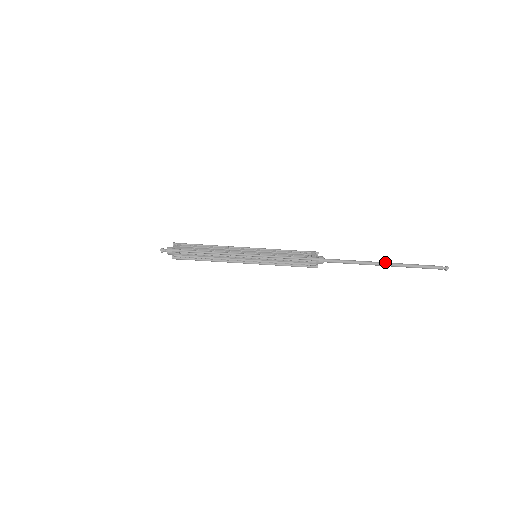
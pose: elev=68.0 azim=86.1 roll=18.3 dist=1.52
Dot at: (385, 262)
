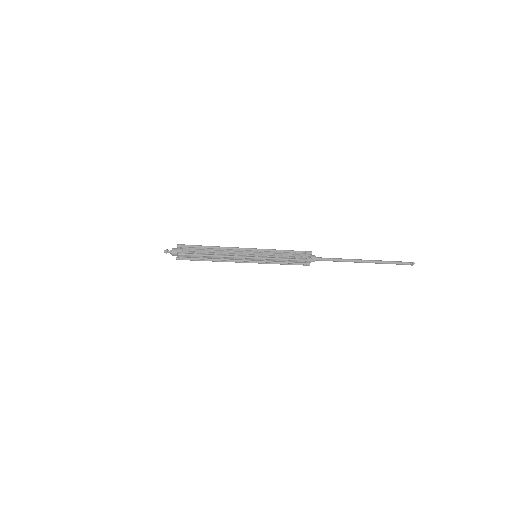
Dot at: (366, 260)
